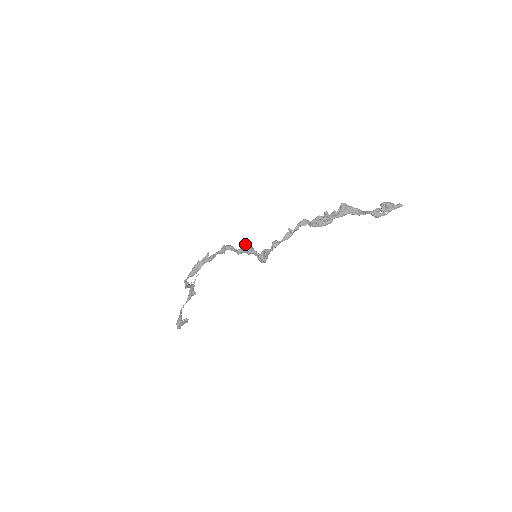
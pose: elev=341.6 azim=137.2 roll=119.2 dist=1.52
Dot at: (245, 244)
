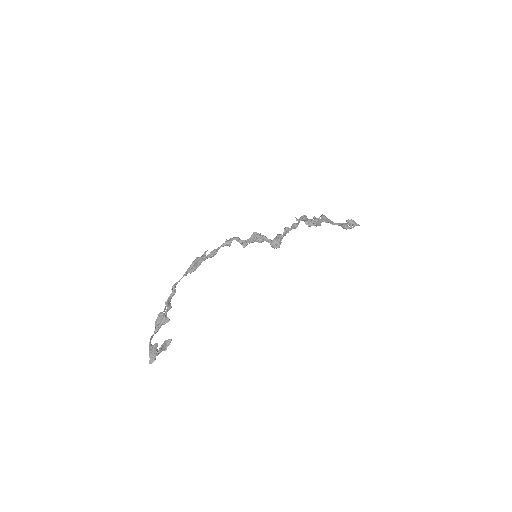
Dot at: (254, 234)
